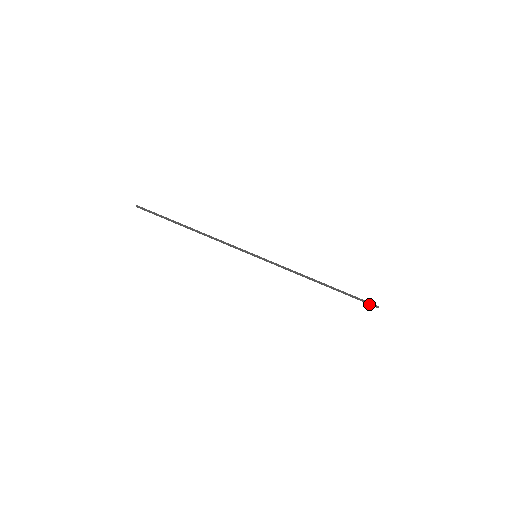
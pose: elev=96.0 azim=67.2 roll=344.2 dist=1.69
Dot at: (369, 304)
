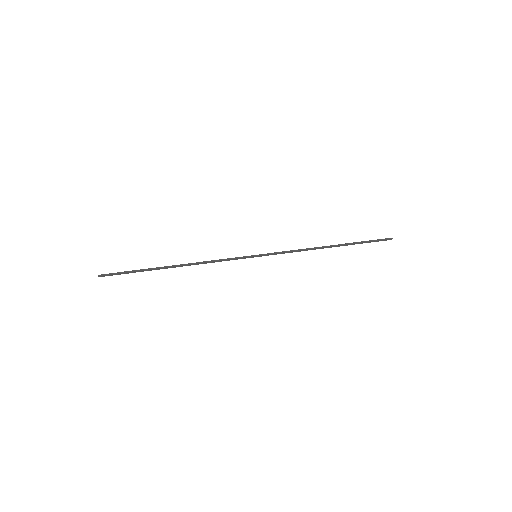
Dot at: occluded
